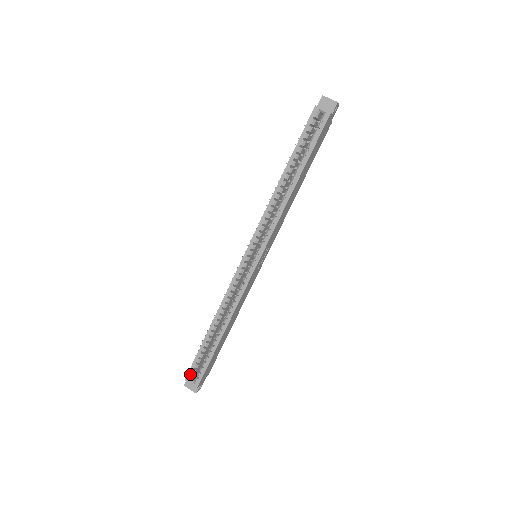
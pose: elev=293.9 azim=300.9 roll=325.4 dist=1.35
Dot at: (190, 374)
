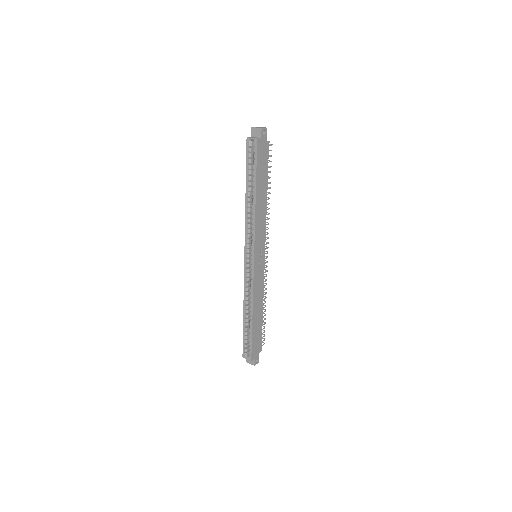
Dot at: (244, 352)
